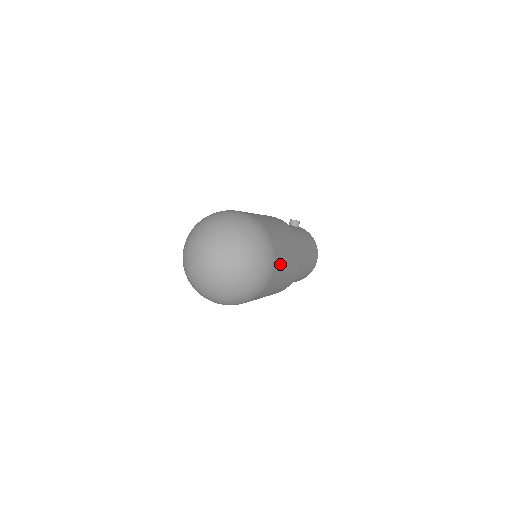
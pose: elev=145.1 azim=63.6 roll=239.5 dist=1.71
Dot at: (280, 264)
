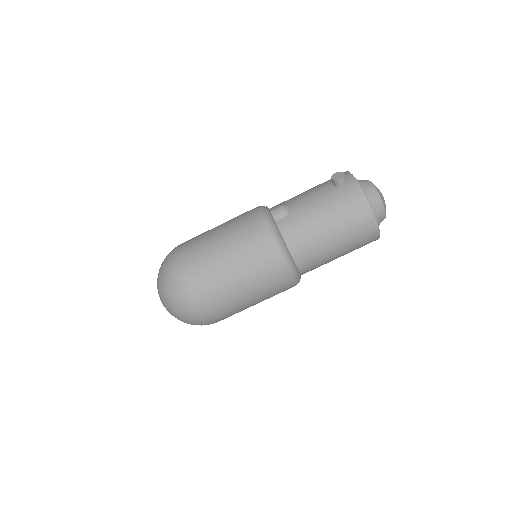
Dot at: (220, 301)
